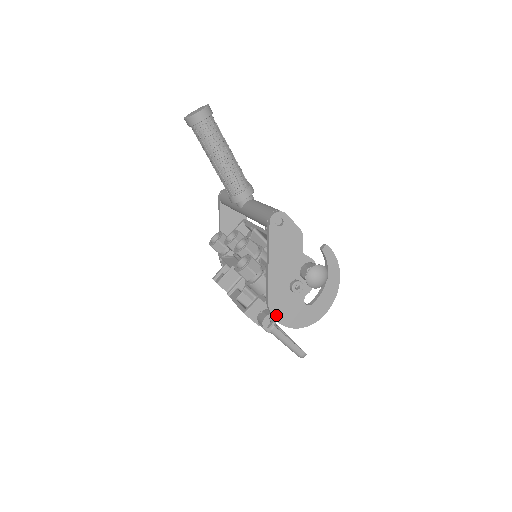
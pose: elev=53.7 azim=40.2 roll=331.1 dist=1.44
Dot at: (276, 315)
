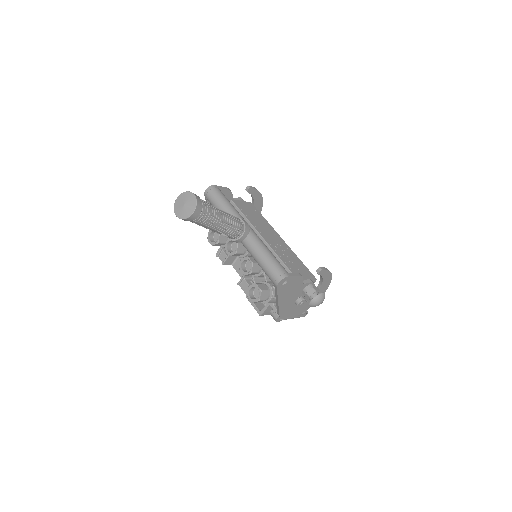
Dot at: (286, 317)
